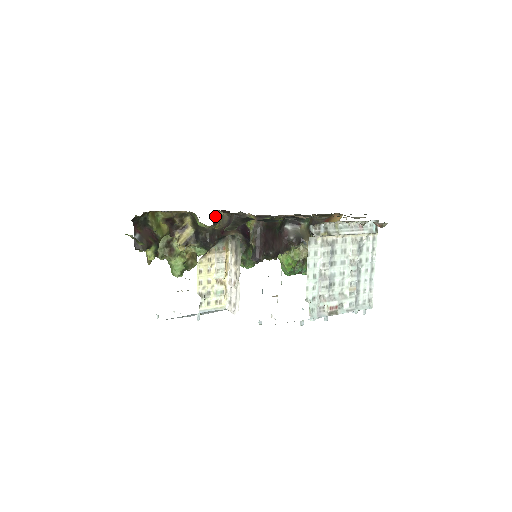
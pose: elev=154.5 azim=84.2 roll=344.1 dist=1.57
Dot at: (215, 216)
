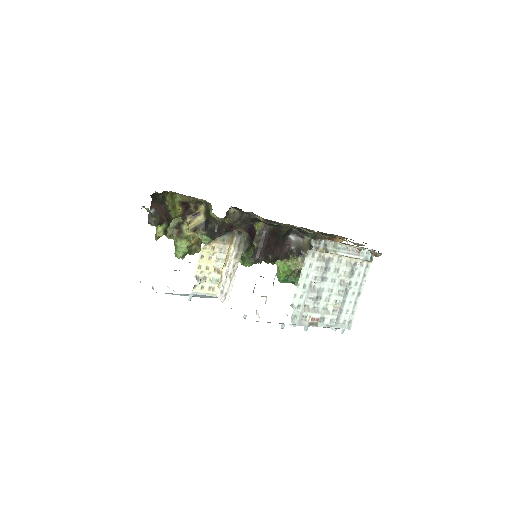
Dot at: (227, 211)
